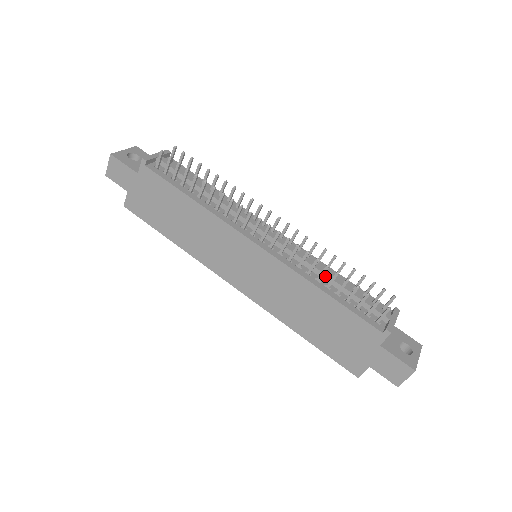
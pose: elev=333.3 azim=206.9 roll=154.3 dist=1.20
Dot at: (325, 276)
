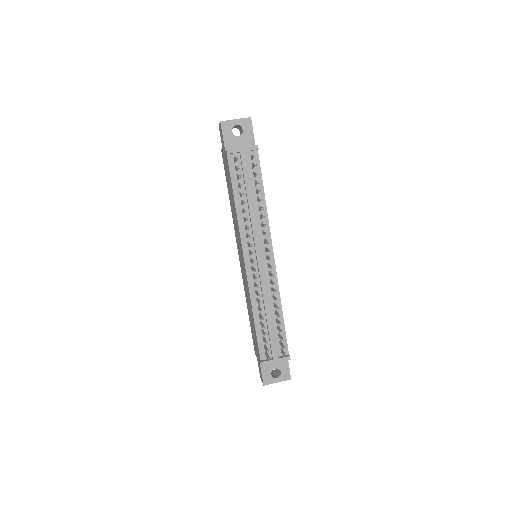
Dot at: (265, 310)
